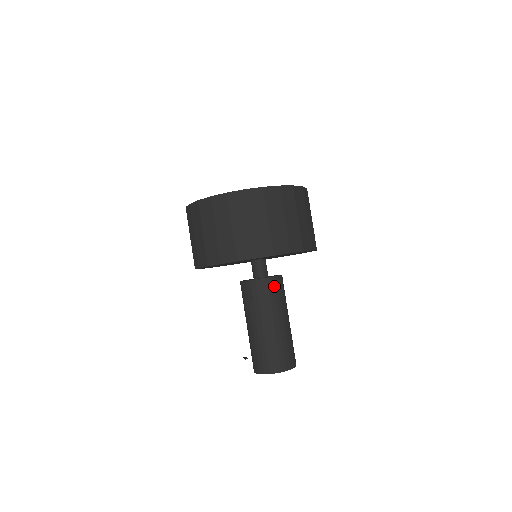
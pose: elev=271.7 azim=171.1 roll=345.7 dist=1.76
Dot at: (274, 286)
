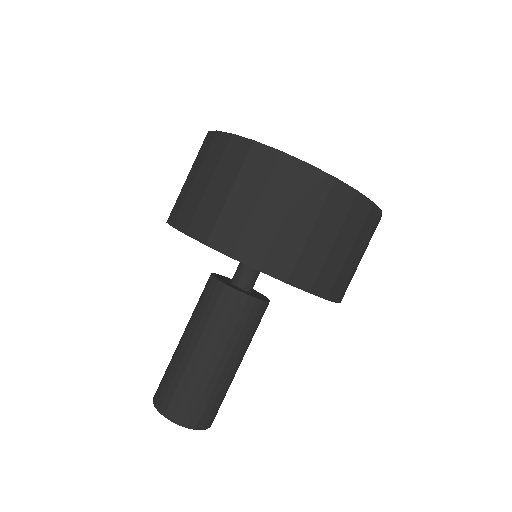
Dot at: (228, 302)
